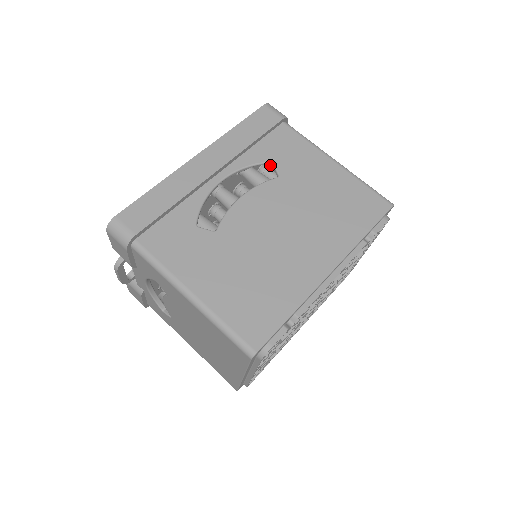
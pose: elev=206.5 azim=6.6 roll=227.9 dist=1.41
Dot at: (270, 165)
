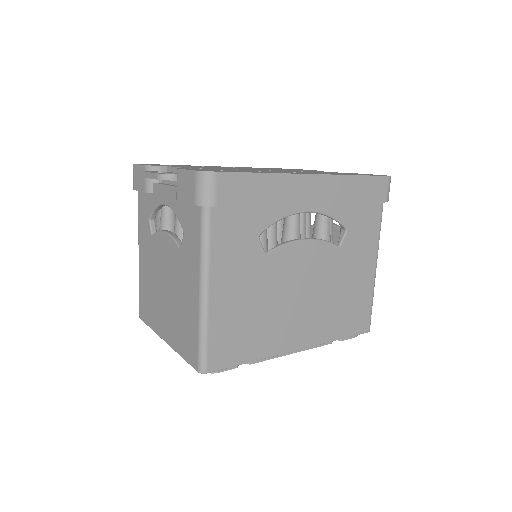
Dot at: (343, 228)
